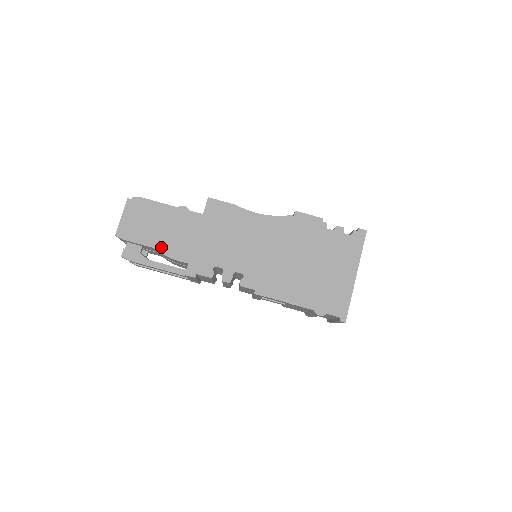
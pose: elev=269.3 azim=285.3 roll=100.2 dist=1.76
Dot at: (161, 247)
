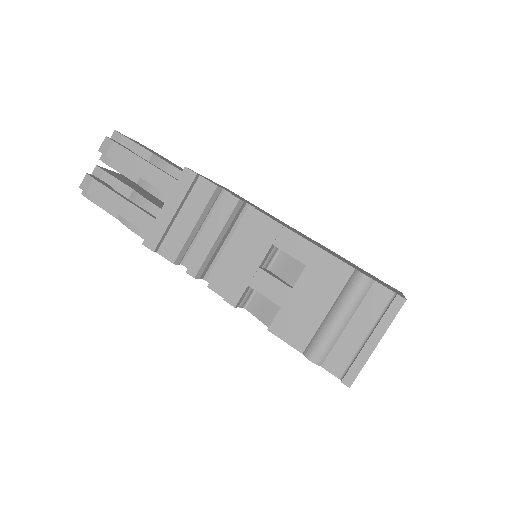
Dot at: (162, 158)
